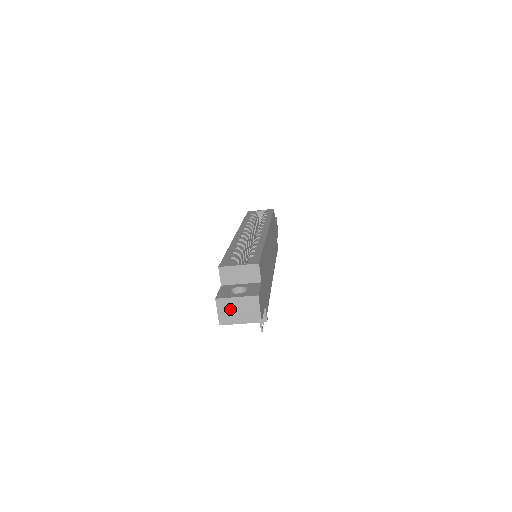
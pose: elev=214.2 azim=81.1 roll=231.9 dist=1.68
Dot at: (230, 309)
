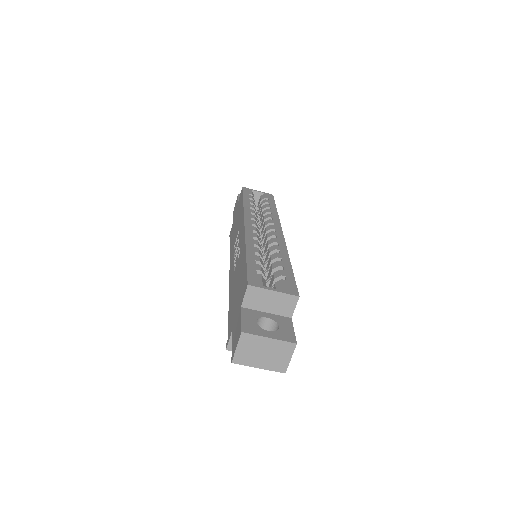
Dot at: (254, 349)
